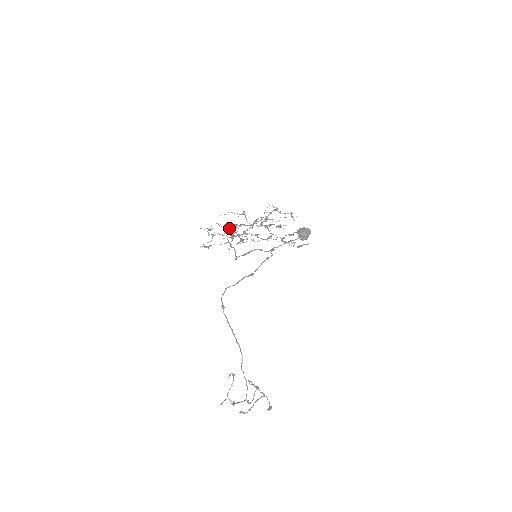
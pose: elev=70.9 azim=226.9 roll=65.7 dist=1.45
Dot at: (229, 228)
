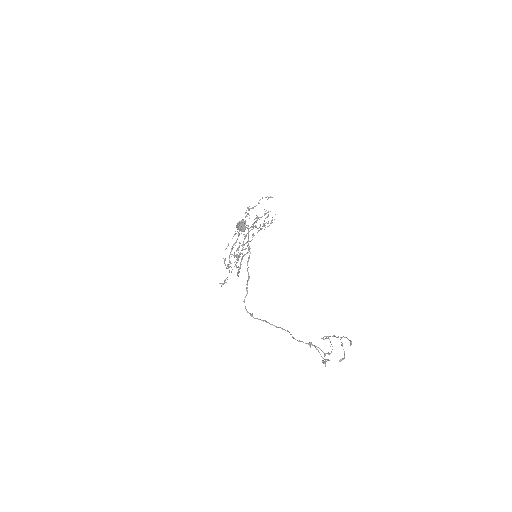
Dot at: occluded
